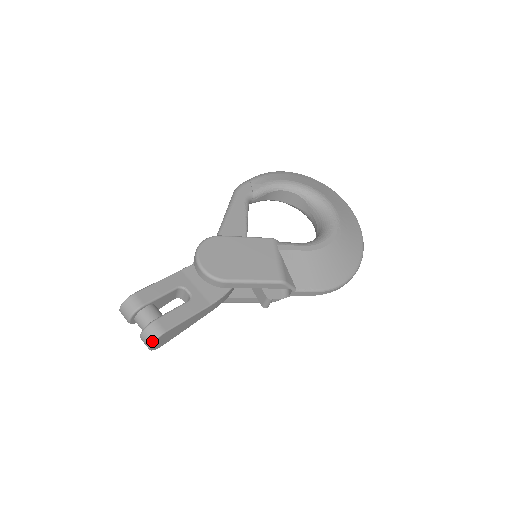
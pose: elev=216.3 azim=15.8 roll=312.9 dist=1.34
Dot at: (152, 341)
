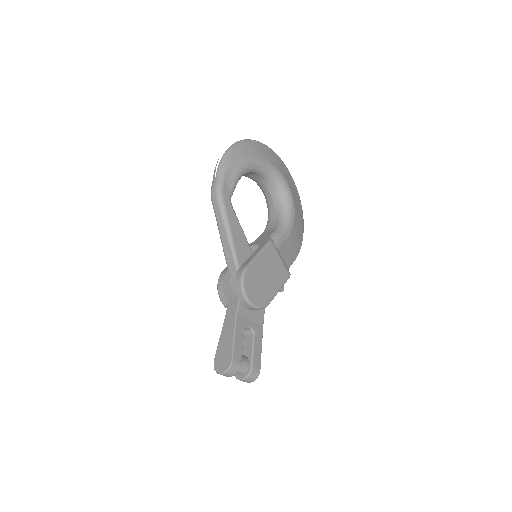
Dot at: (254, 380)
